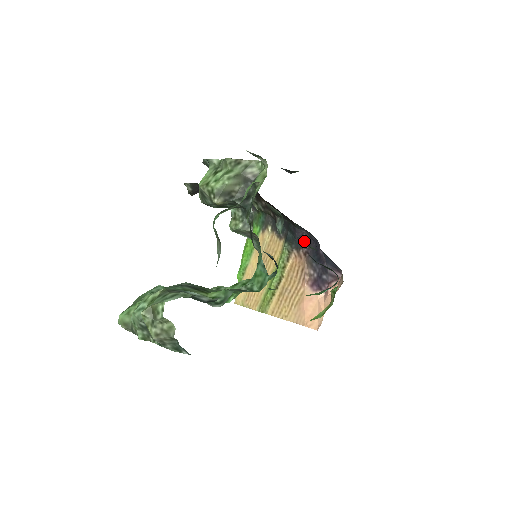
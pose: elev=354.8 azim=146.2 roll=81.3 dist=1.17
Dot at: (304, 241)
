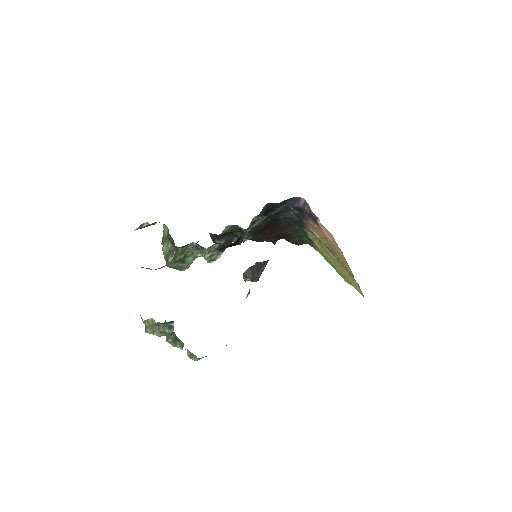
Dot at: (267, 217)
